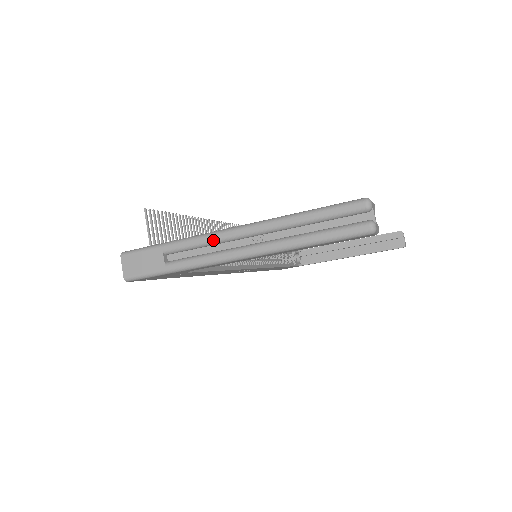
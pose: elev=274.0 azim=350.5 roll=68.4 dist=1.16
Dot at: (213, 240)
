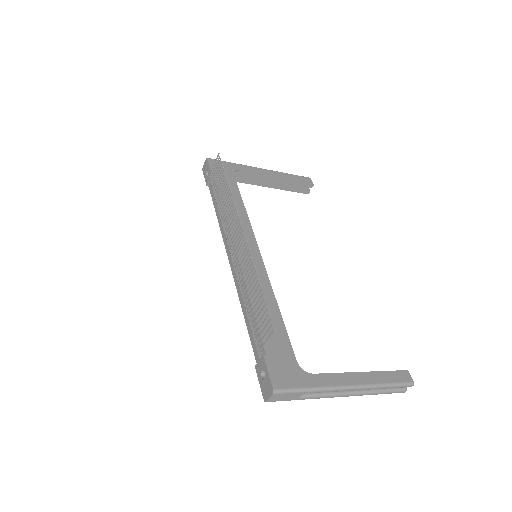
Dot at: (337, 391)
